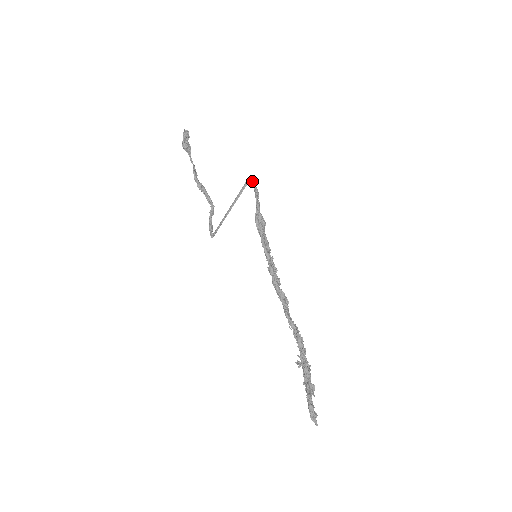
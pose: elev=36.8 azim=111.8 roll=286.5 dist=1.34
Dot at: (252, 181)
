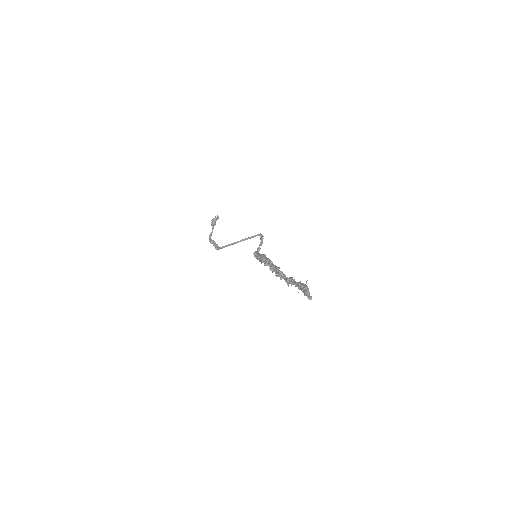
Dot at: (262, 235)
